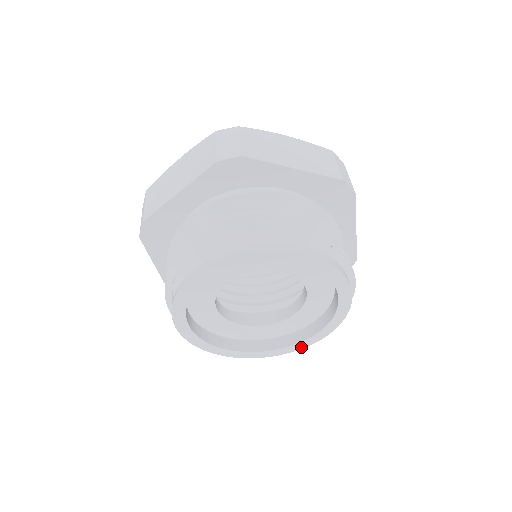
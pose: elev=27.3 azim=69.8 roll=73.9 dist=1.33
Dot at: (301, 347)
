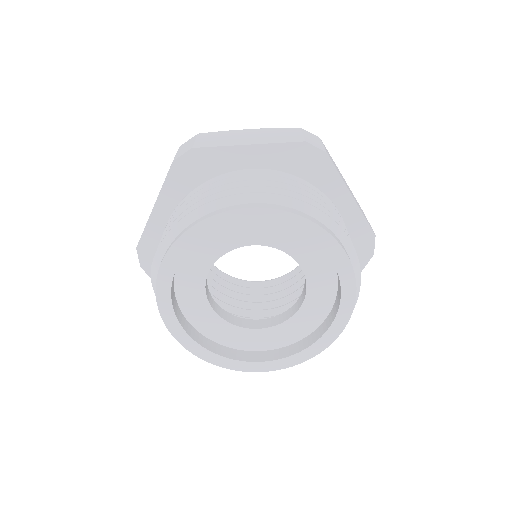
Dot at: (328, 342)
